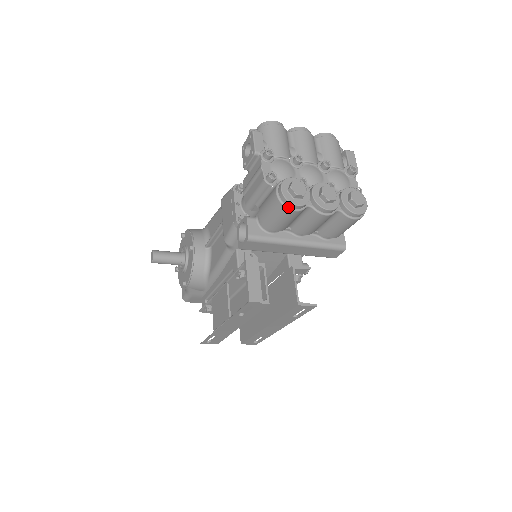
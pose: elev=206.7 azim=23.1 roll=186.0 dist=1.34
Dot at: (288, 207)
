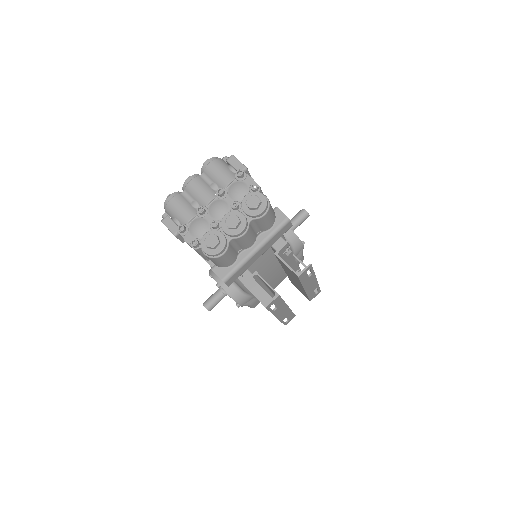
Dot at: (218, 256)
